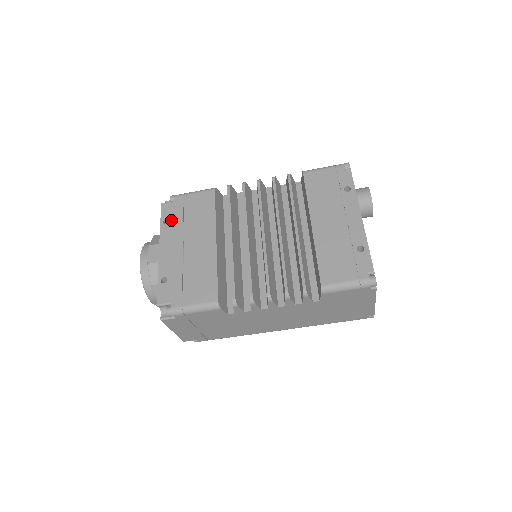
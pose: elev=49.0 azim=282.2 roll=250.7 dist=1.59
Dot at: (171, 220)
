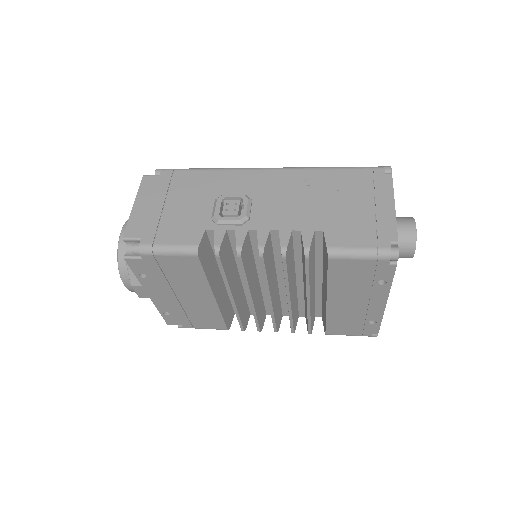
Dot at: (149, 276)
